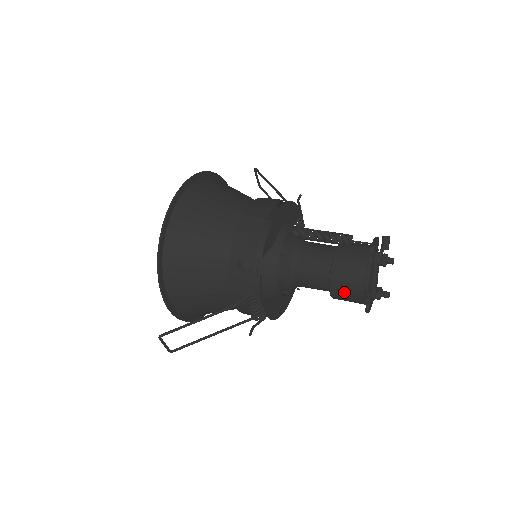
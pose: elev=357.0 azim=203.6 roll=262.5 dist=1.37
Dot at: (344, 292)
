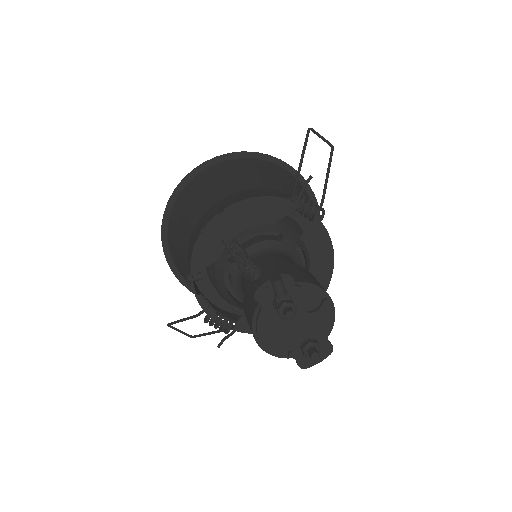
Dot at: occluded
